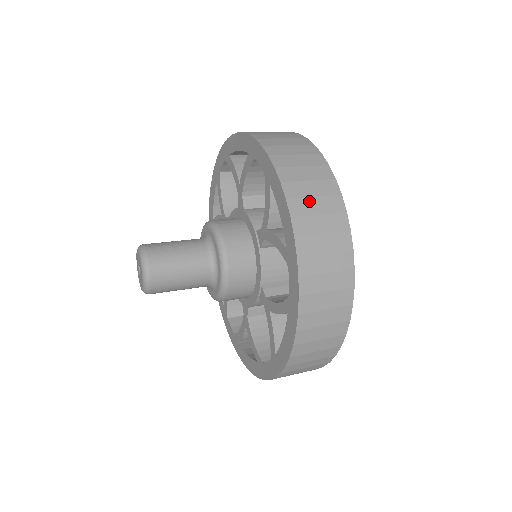
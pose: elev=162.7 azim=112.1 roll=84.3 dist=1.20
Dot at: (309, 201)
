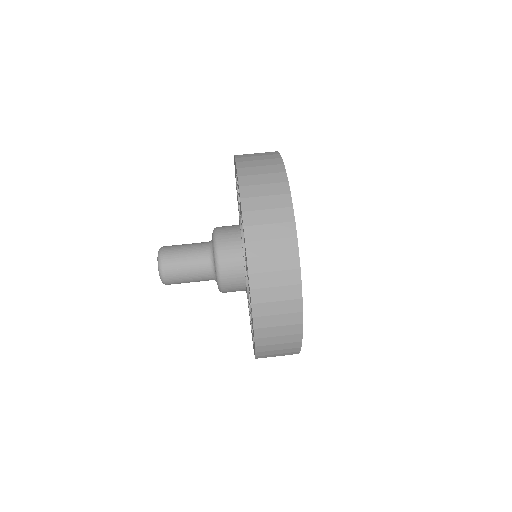
Dot at: (269, 275)
